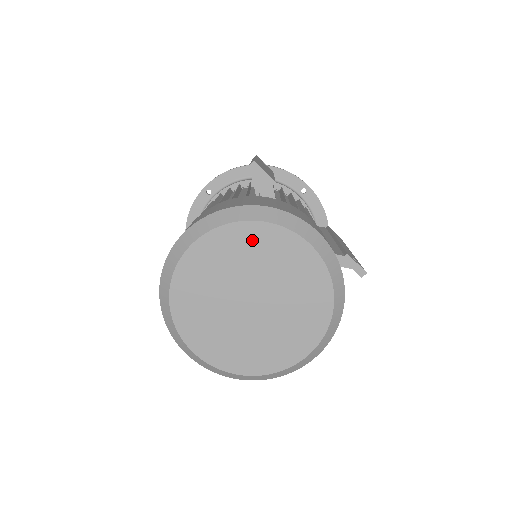
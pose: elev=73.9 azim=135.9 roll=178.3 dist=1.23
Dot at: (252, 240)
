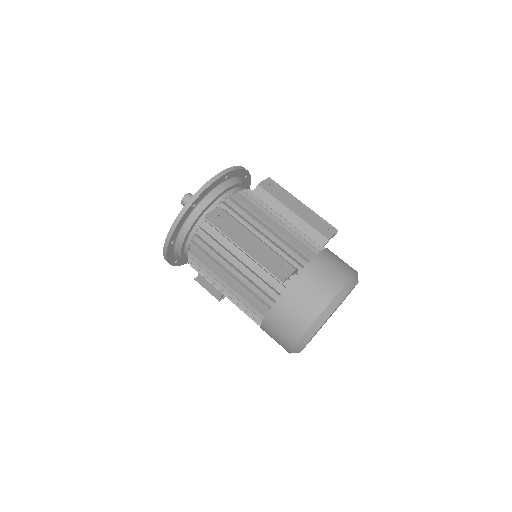
Dot at: occluded
